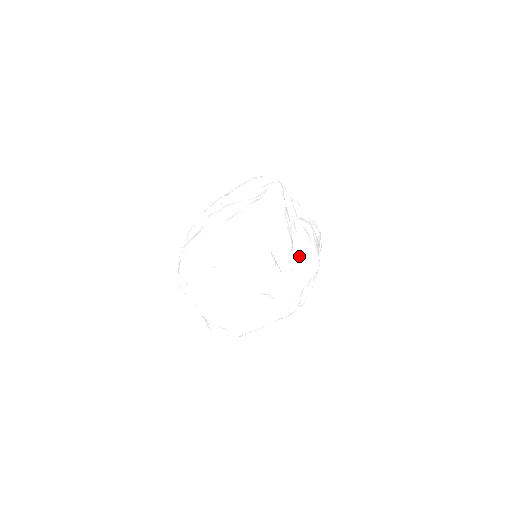
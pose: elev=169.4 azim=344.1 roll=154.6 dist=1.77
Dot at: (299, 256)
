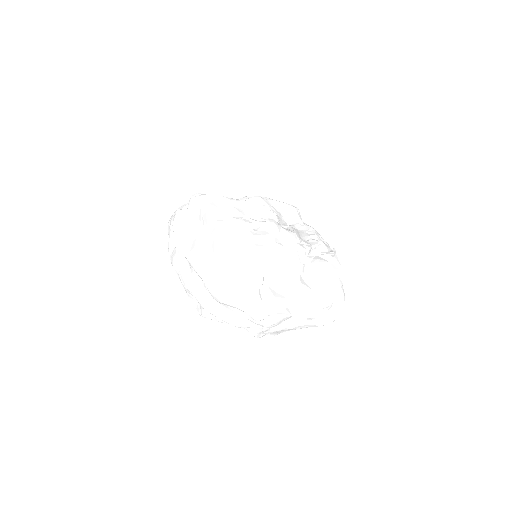
Dot at: (278, 213)
